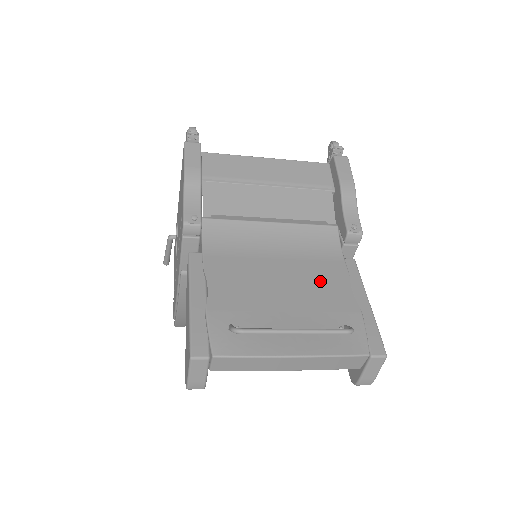
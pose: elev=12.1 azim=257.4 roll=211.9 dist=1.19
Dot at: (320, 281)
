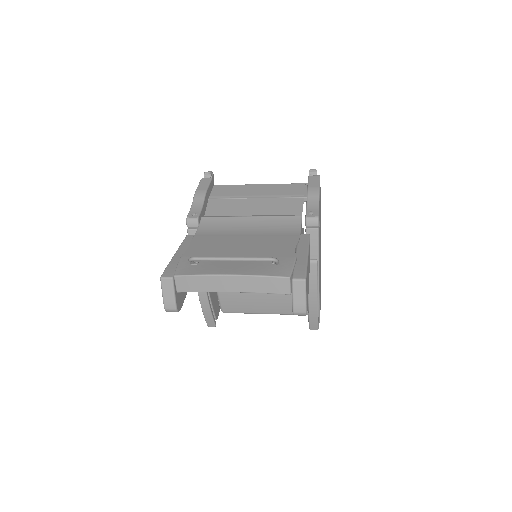
Dot at: (272, 244)
